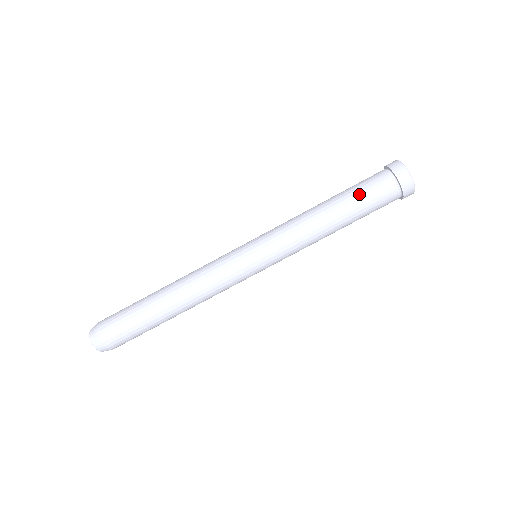
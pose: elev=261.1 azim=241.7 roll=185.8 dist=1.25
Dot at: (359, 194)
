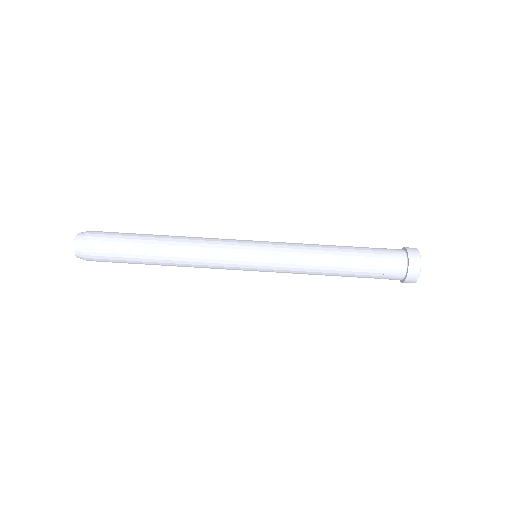
Dot at: (371, 255)
